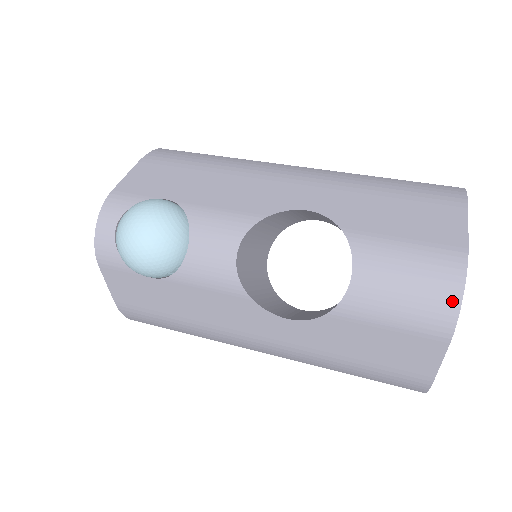
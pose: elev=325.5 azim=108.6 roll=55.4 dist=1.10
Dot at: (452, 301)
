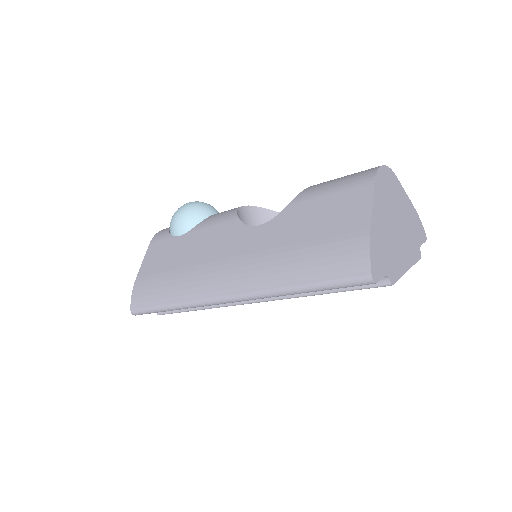
Dot at: (375, 167)
